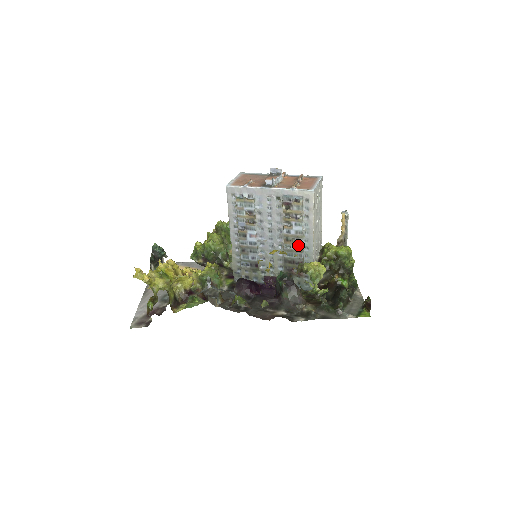
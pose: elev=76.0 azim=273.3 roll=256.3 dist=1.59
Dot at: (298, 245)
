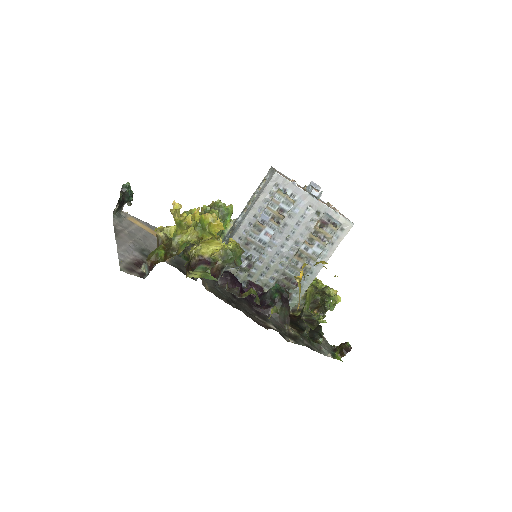
Dot at: (306, 266)
